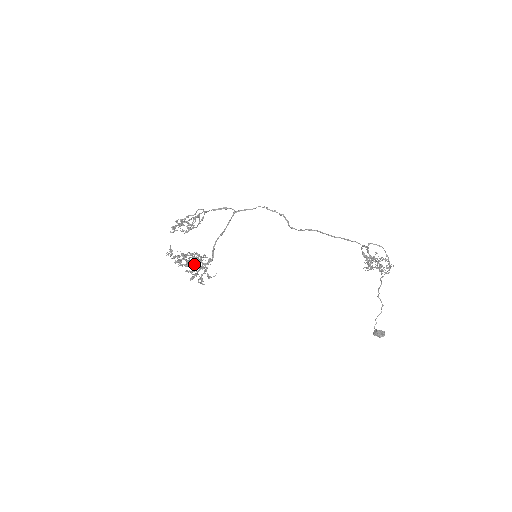
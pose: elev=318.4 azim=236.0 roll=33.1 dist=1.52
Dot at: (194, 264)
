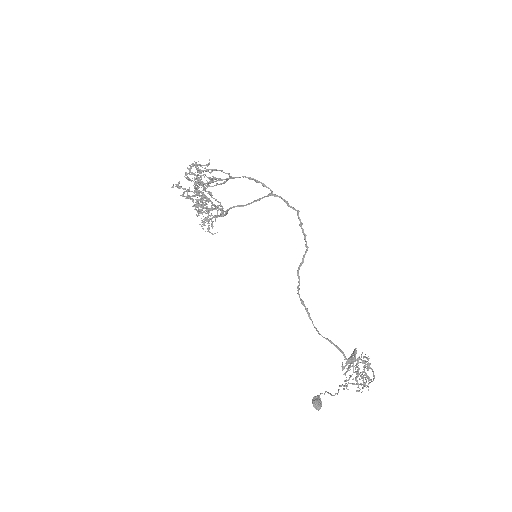
Dot at: occluded
